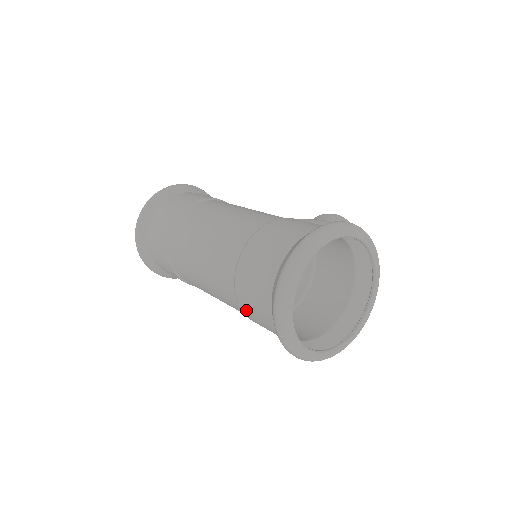
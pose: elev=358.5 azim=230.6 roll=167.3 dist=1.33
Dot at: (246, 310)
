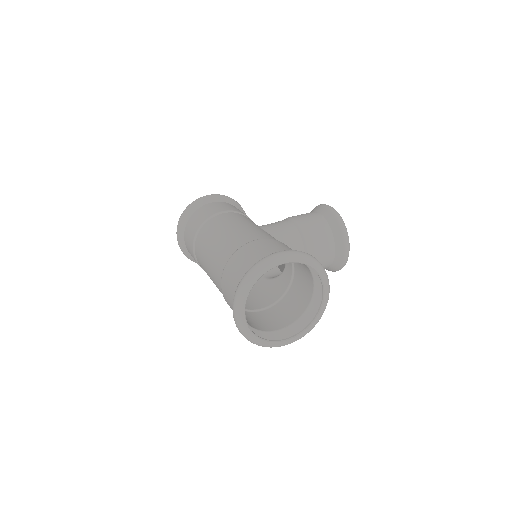
Dot at: occluded
